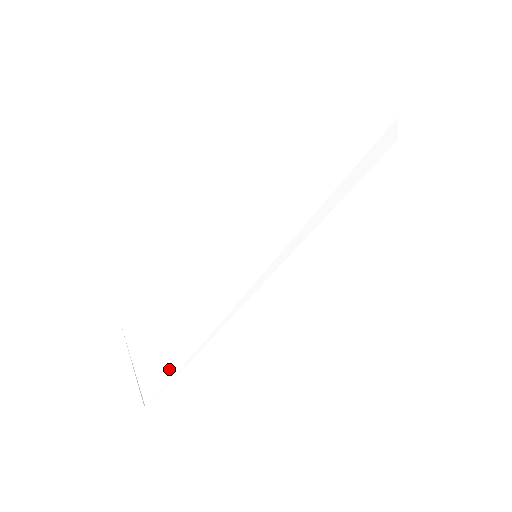
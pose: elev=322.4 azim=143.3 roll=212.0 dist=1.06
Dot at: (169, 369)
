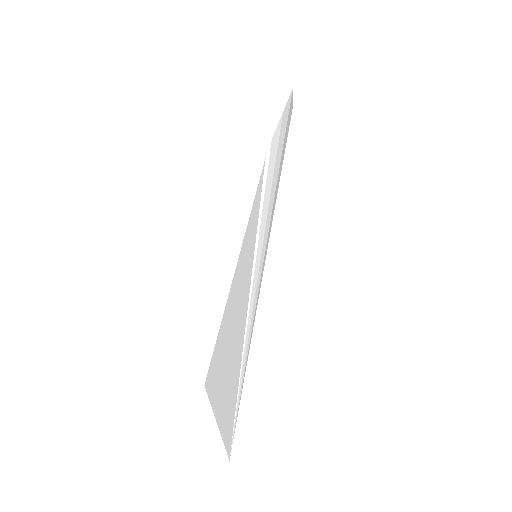
Dot at: (234, 407)
